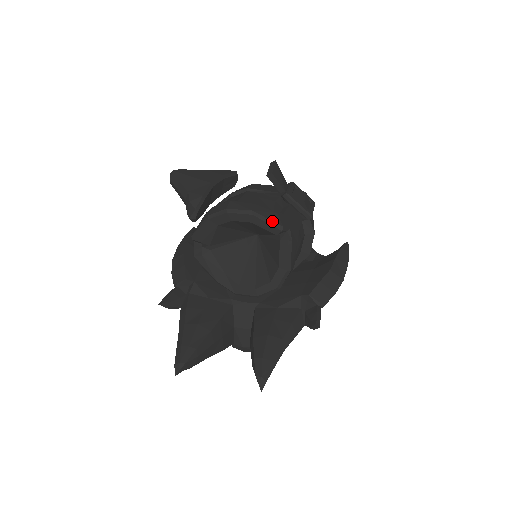
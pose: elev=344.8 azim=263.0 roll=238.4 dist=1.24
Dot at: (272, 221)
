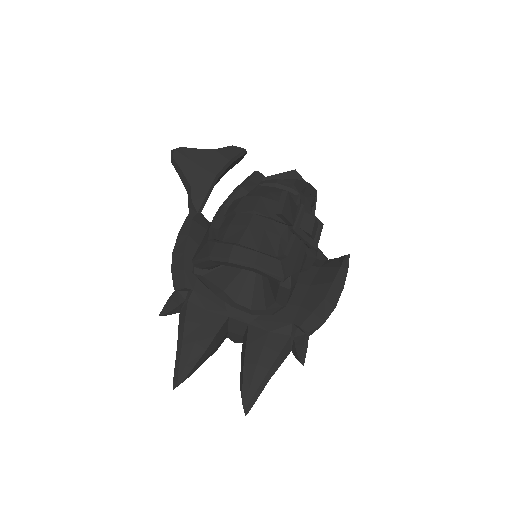
Dot at: (274, 274)
